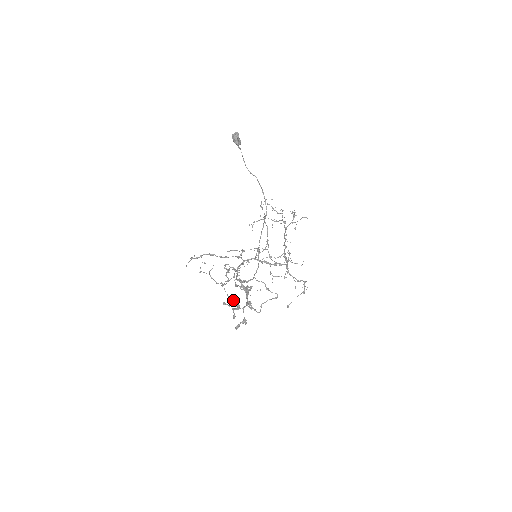
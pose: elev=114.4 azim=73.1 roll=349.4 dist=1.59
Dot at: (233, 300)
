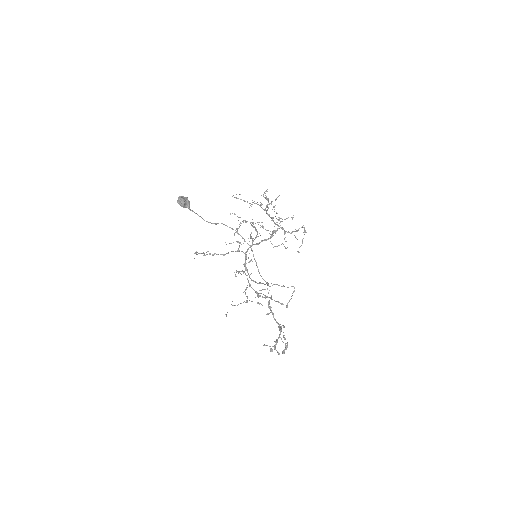
Dot at: occluded
